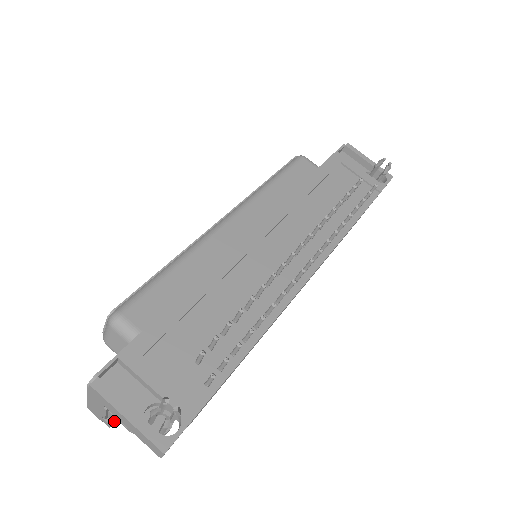
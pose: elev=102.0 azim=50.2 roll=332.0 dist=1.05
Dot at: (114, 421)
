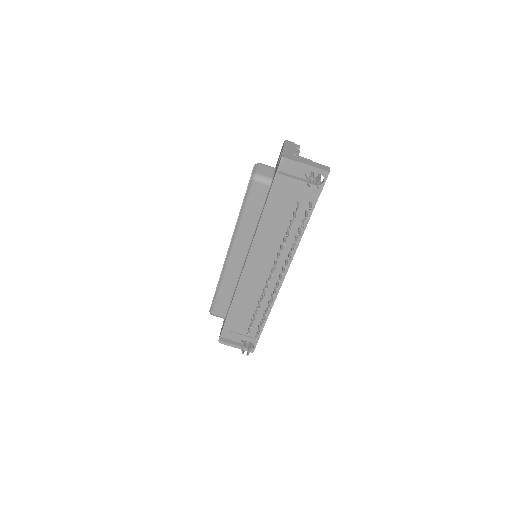
Dot at: occluded
